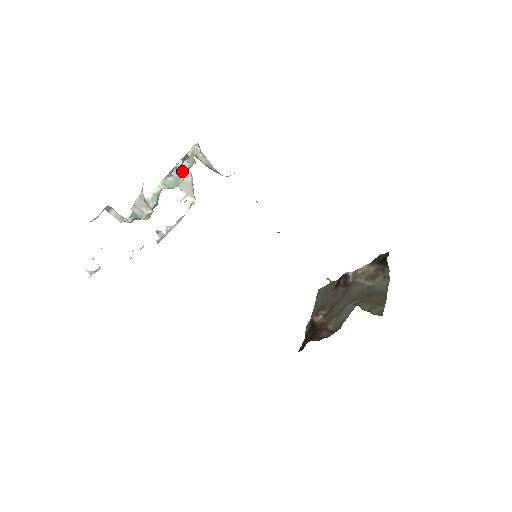
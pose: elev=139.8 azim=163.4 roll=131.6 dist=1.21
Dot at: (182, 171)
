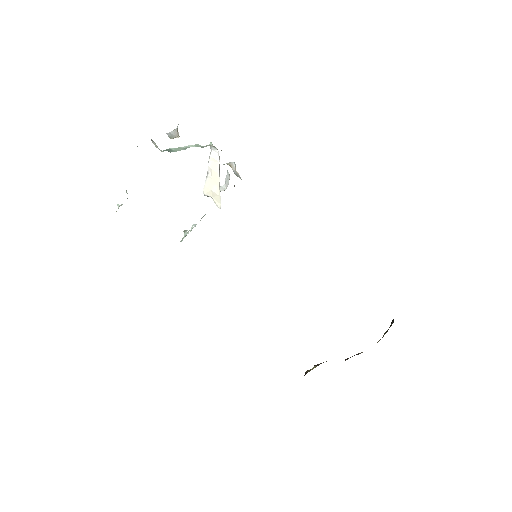
Dot at: occluded
